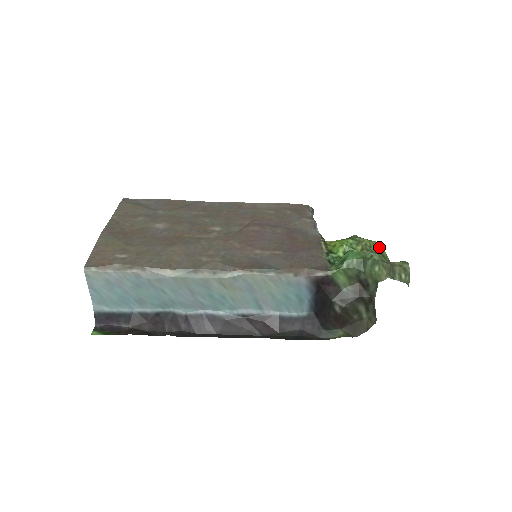
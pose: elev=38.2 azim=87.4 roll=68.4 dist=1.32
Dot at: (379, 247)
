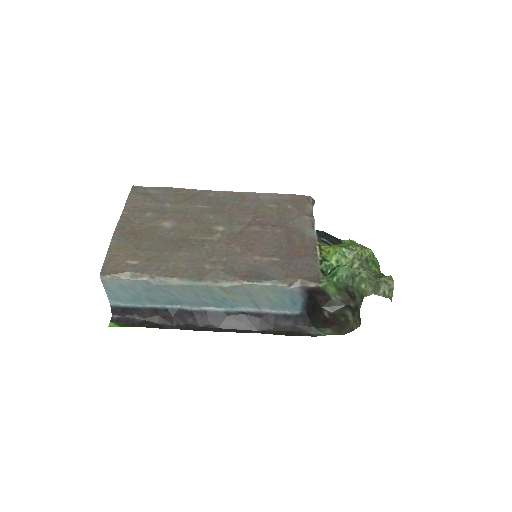
Dot at: (370, 255)
